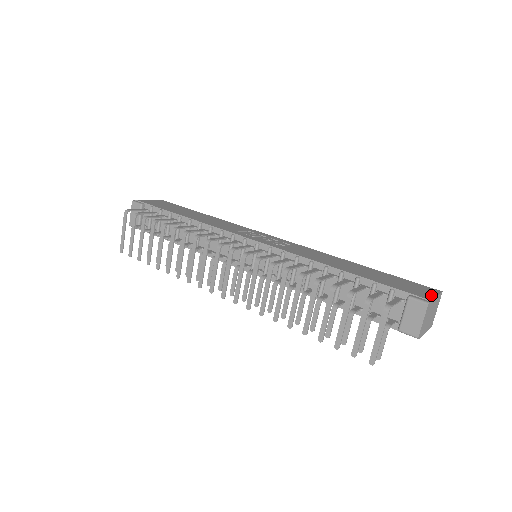
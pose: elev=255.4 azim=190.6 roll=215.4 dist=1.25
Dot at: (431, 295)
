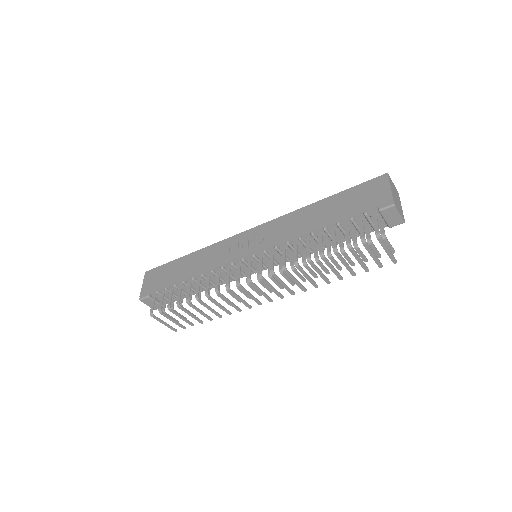
Dot at: (388, 191)
